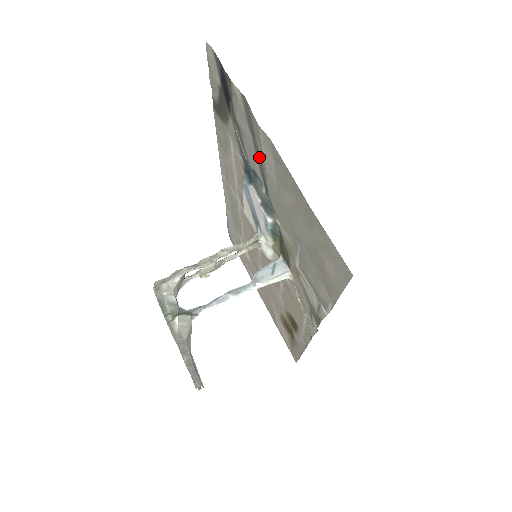
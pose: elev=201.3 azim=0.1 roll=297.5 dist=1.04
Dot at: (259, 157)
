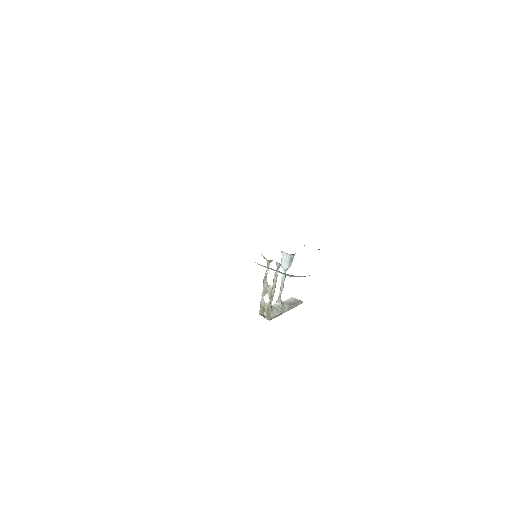
Dot at: occluded
